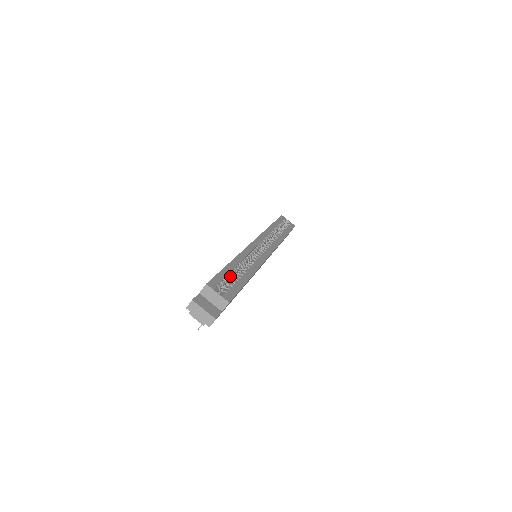
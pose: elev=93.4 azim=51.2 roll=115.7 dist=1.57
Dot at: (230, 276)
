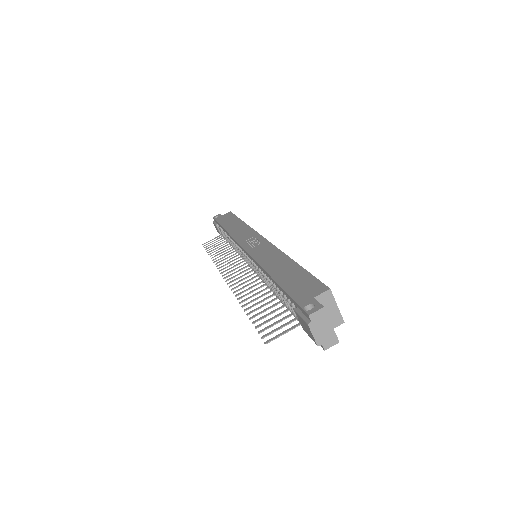
Dot at: occluded
